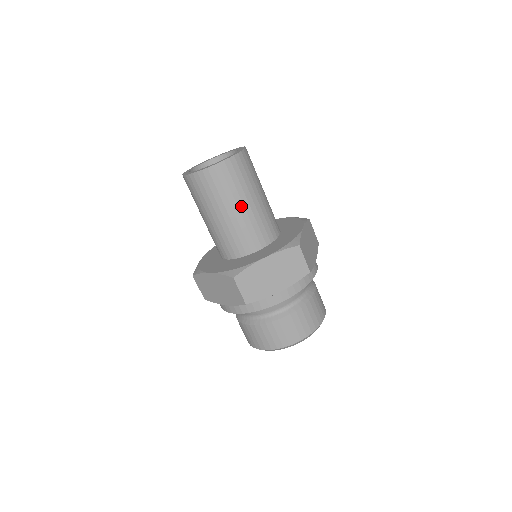
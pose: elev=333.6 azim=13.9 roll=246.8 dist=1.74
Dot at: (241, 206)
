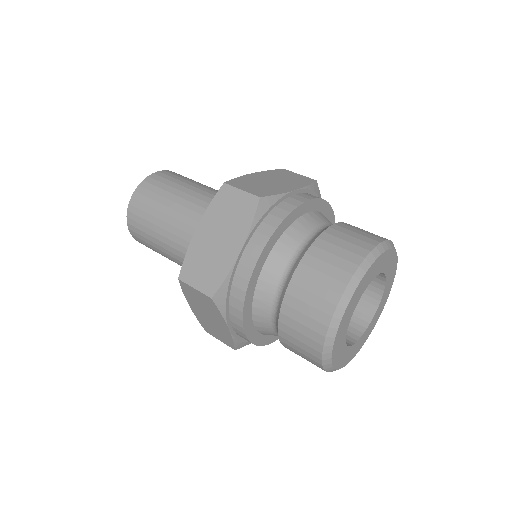
Dot at: (172, 212)
